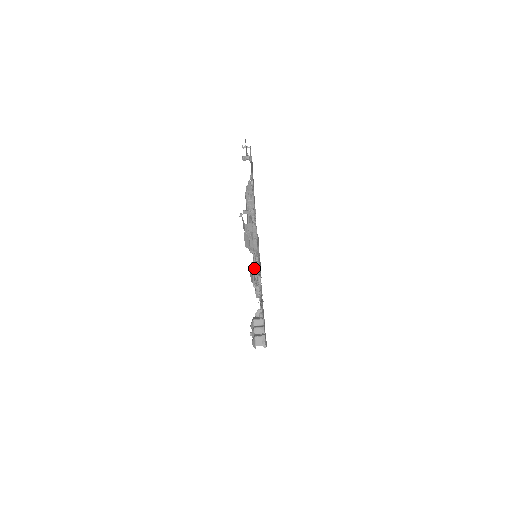
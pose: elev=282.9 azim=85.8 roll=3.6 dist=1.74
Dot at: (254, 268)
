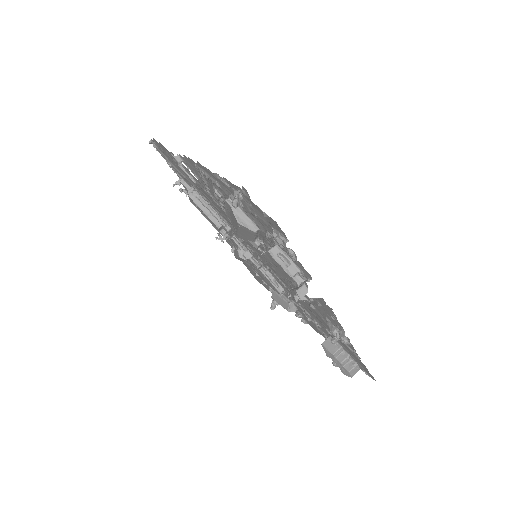
Dot at: (249, 259)
